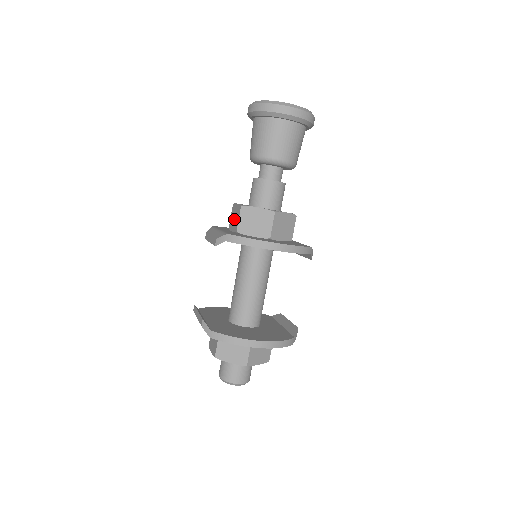
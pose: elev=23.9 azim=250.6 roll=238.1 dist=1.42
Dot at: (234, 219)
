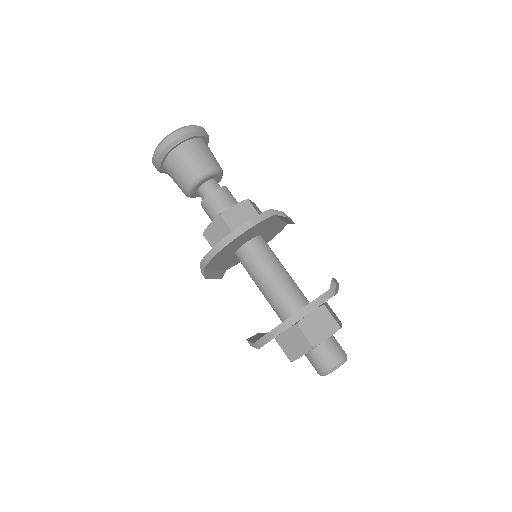
Dot at: occluded
